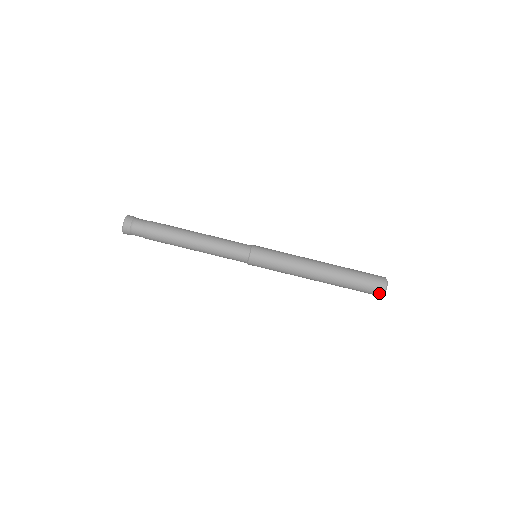
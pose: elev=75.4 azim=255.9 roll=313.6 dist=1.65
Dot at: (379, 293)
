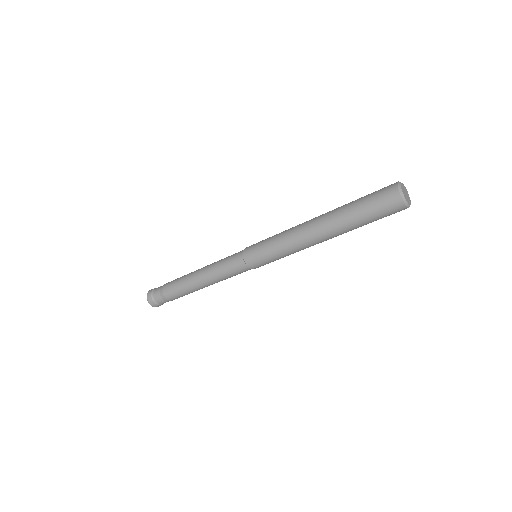
Dot at: occluded
